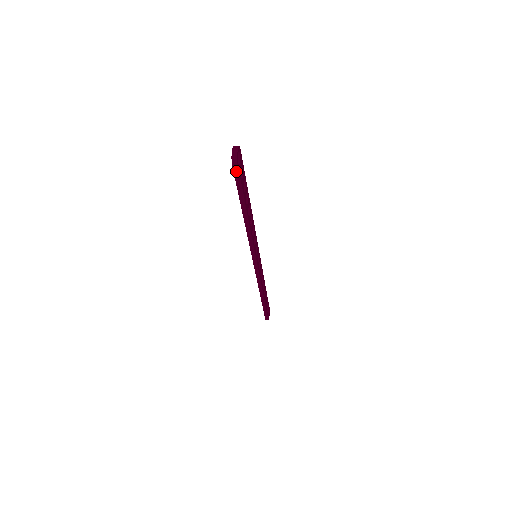
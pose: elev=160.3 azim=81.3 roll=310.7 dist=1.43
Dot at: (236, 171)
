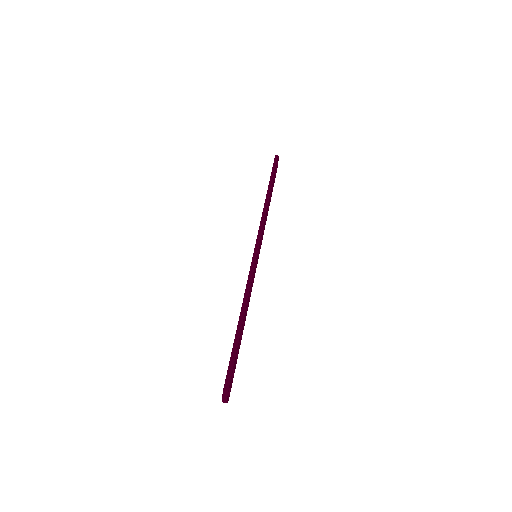
Dot at: (229, 390)
